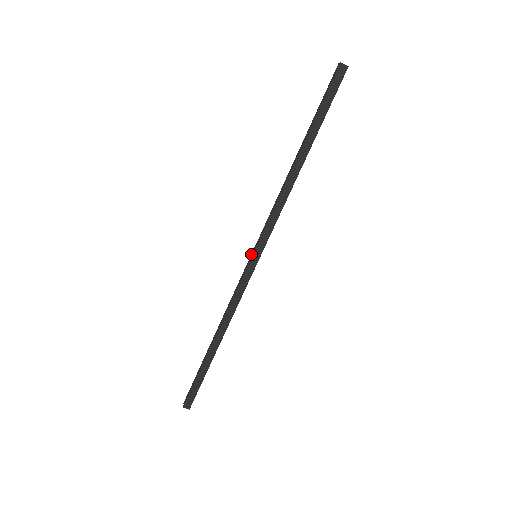
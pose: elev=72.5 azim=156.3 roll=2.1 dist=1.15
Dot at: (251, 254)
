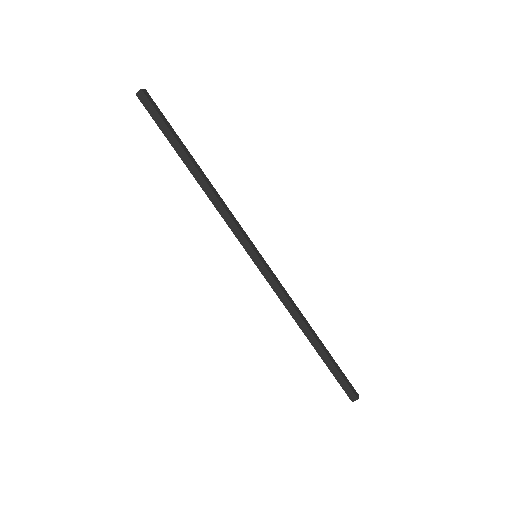
Dot at: (253, 258)
